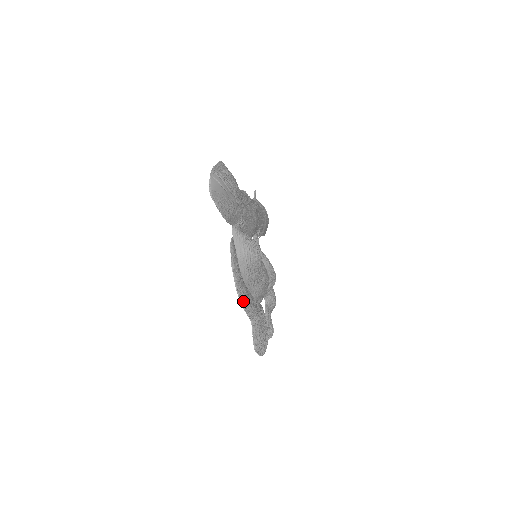
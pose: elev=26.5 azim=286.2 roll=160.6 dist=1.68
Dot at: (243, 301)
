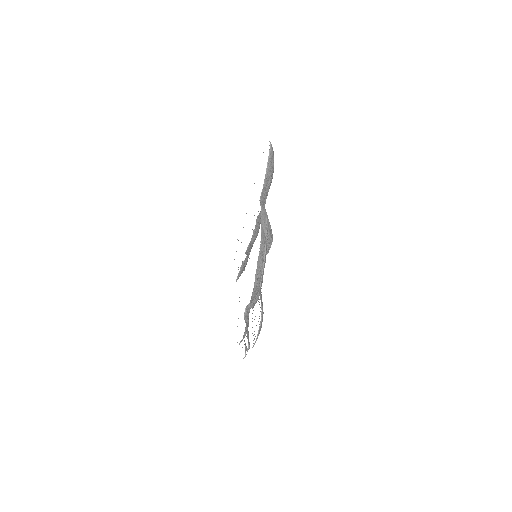
Dot at: (265, 254)
